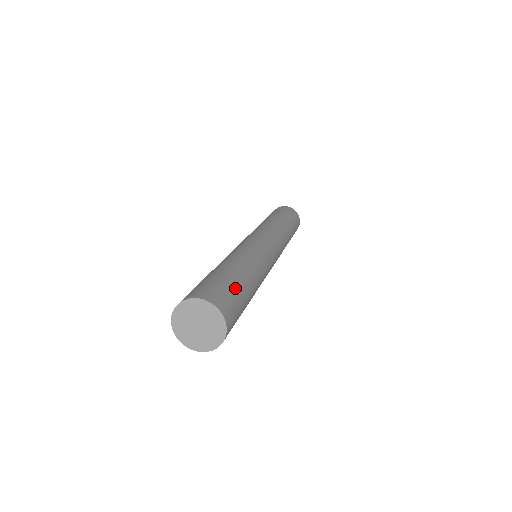
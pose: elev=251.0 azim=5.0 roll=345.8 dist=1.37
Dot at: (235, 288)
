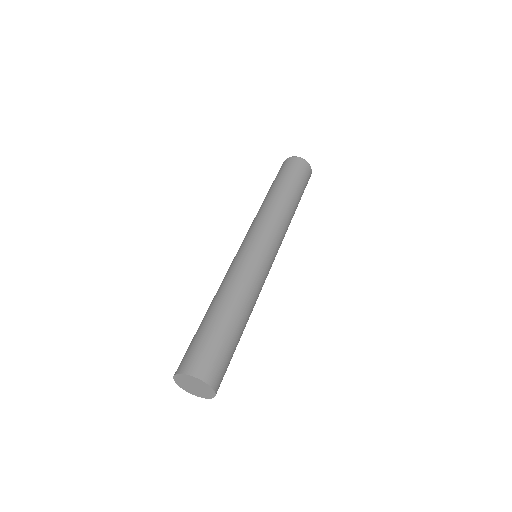
Dot at: (213, 339)
